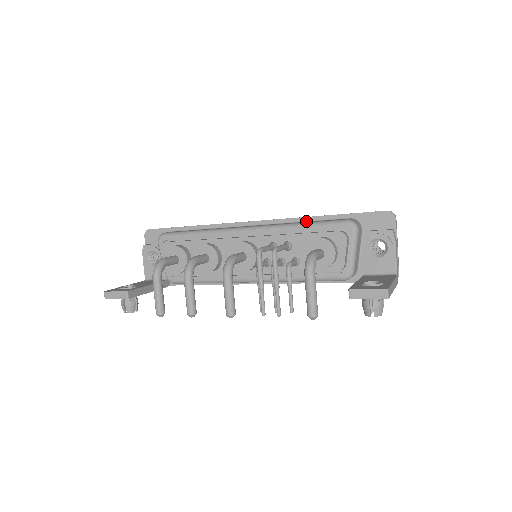
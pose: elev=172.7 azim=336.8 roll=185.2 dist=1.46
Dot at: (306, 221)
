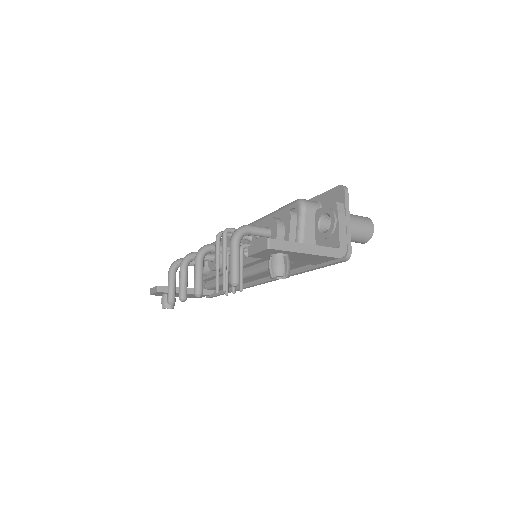
Dot at: occluded
